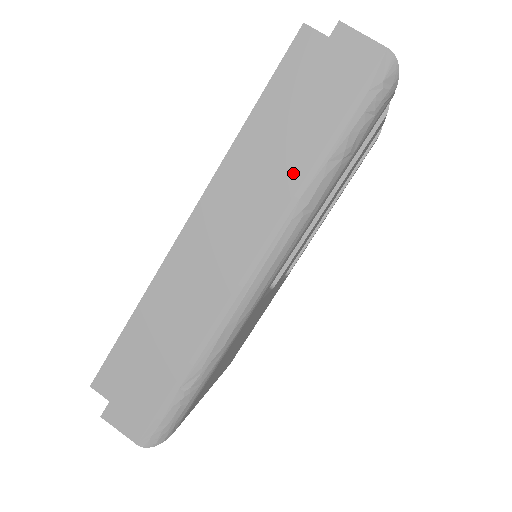
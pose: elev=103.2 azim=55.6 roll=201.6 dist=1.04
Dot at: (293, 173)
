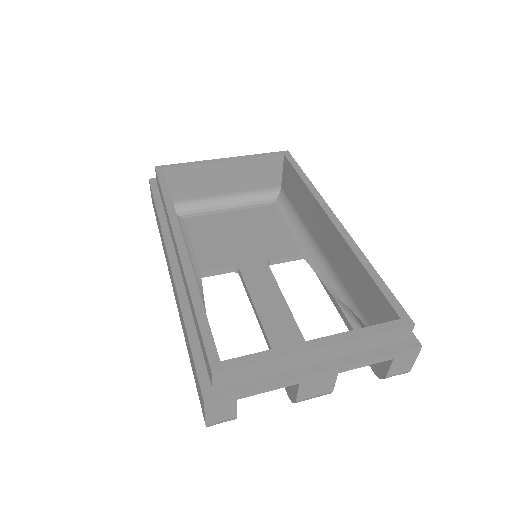
Dot at: (183, 330)
